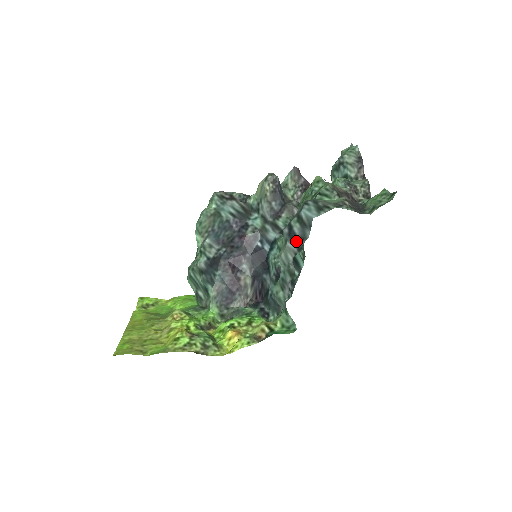
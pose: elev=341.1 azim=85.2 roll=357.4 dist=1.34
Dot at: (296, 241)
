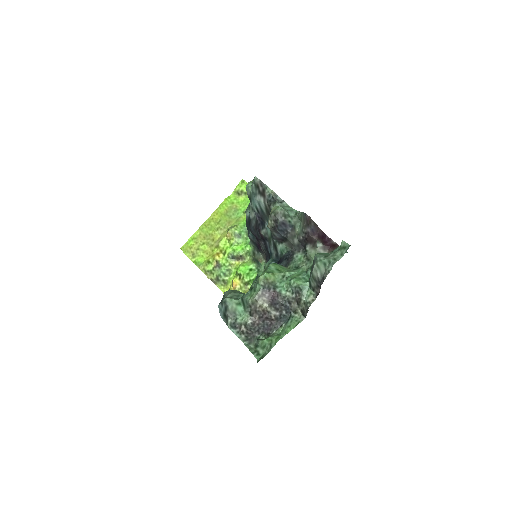
Dot at: occluded
